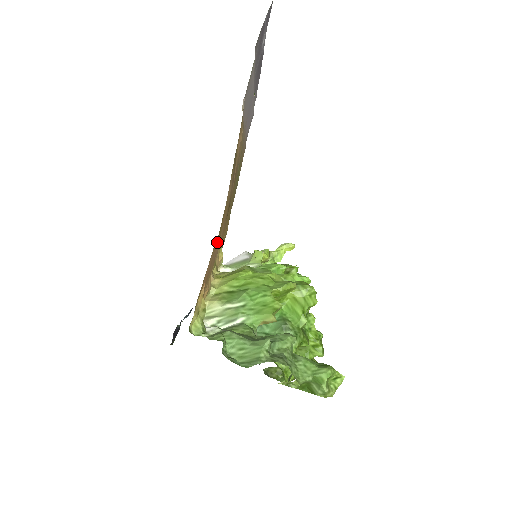
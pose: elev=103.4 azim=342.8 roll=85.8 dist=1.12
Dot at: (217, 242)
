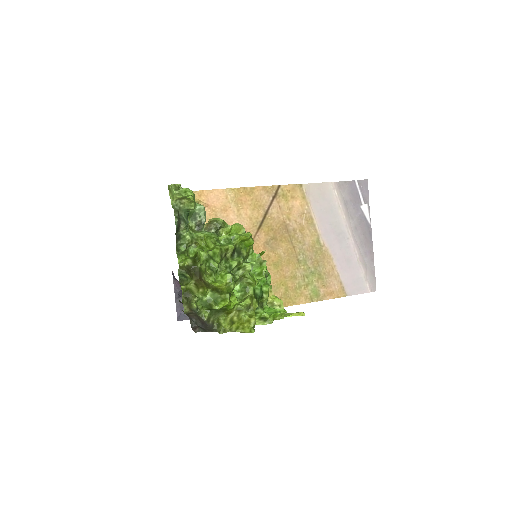
Dot at: (233, 202)
